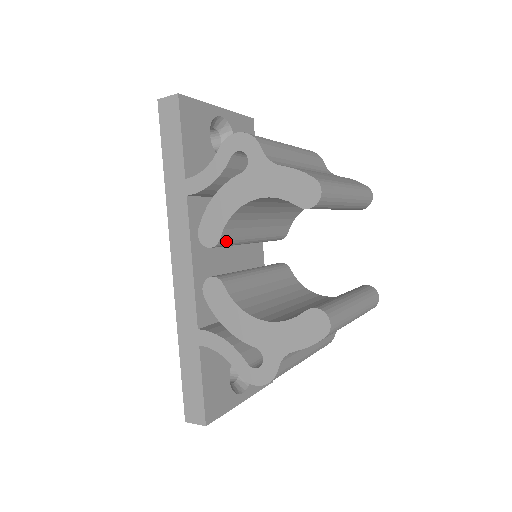
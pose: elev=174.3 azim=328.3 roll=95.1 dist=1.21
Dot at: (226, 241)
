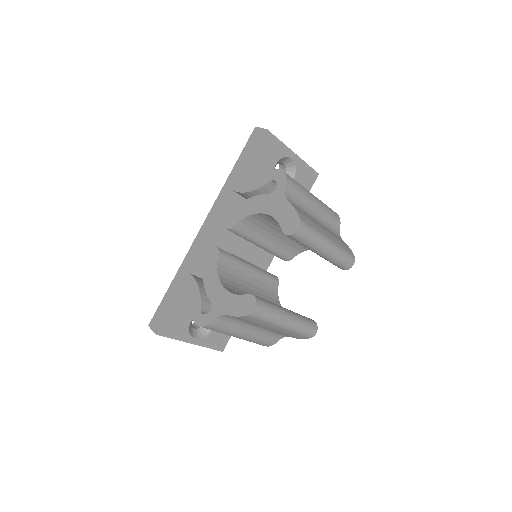
Dot at: (238, 231)
